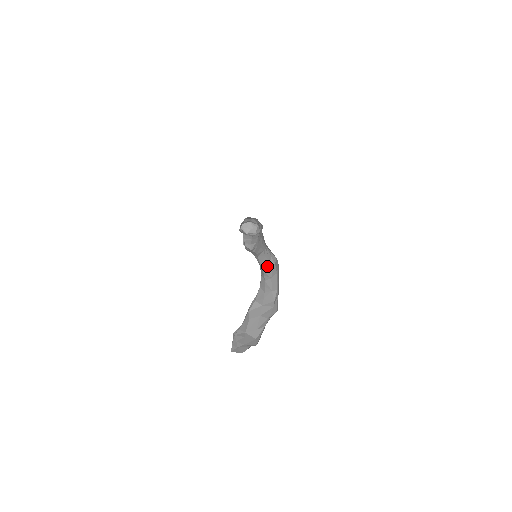
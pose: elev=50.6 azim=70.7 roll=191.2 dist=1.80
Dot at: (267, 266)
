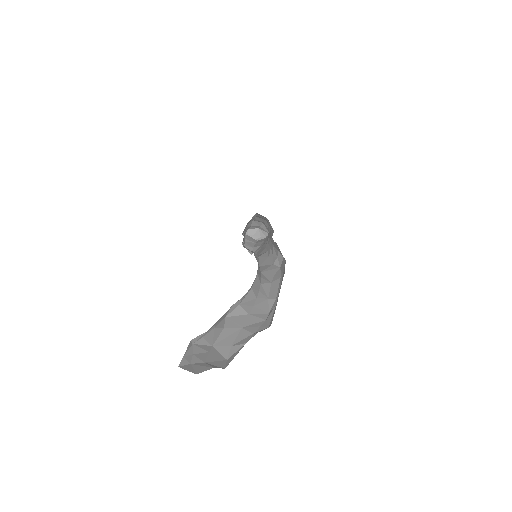
Dot at: (268, 268)
